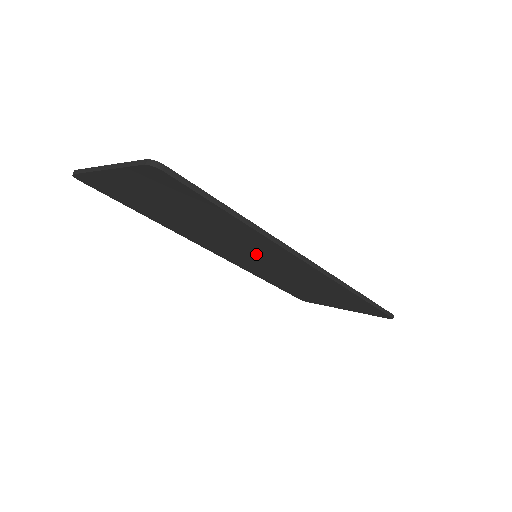
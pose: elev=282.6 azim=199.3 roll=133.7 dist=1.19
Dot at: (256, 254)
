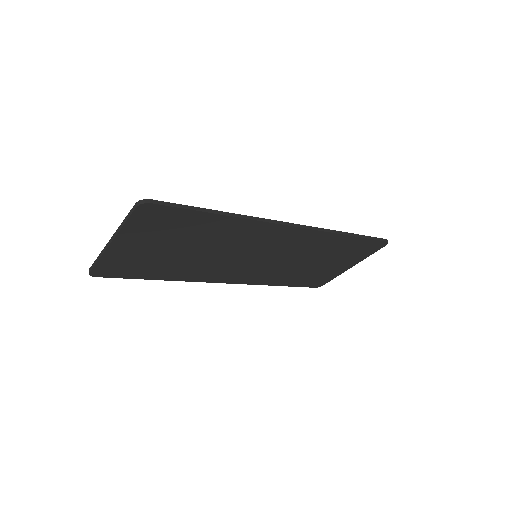
Dot at: (254, 251)
